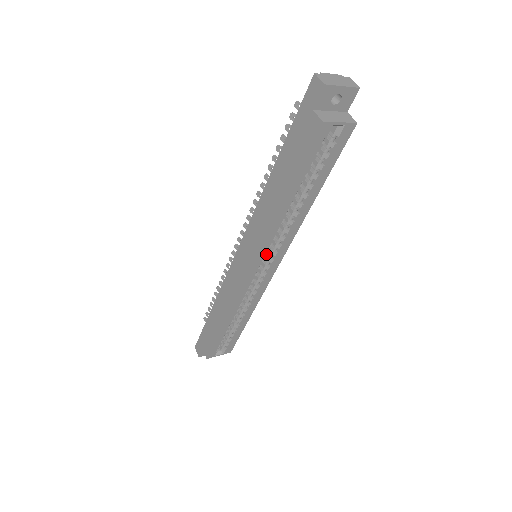
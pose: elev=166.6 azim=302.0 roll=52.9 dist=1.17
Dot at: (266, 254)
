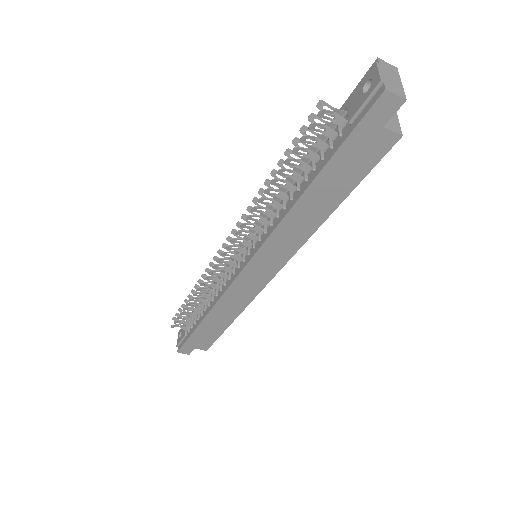
Dot at: occluded
